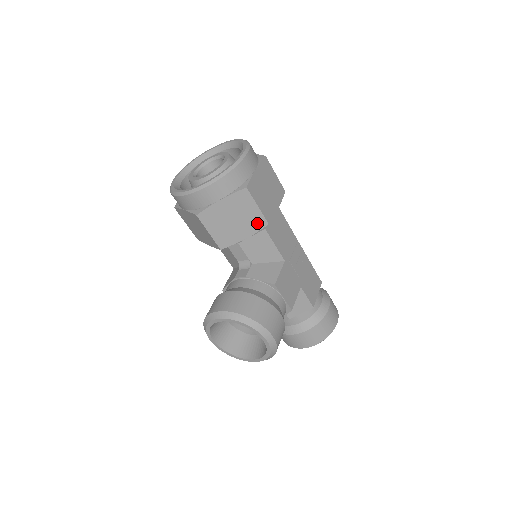
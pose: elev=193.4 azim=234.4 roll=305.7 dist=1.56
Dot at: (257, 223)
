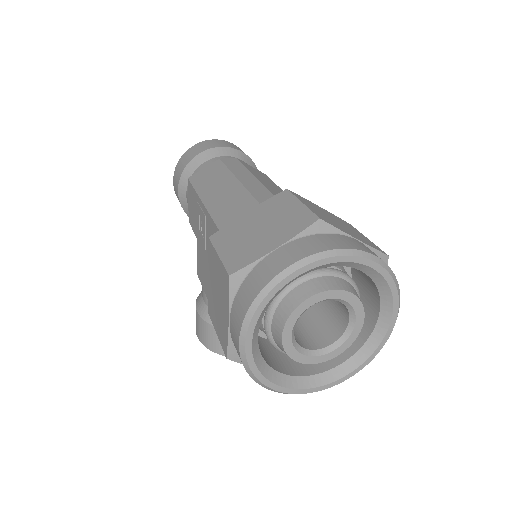
Dot at: occluded
